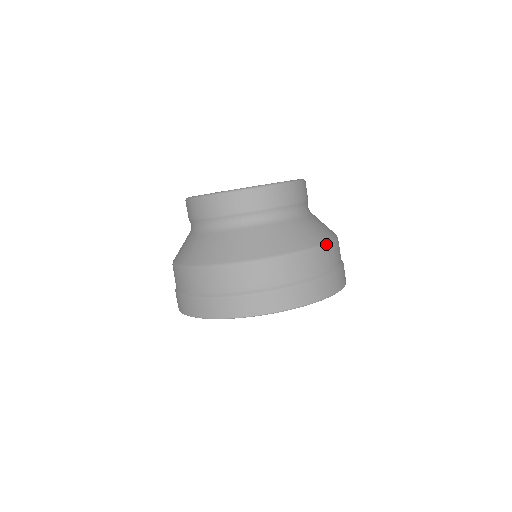
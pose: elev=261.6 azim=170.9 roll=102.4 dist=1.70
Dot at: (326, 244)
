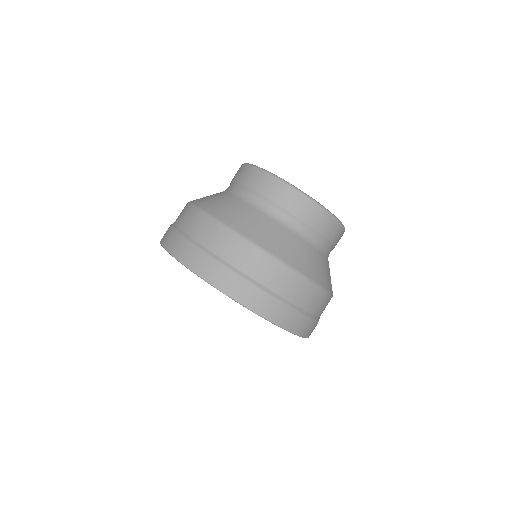
Dot at: (320, 287)
